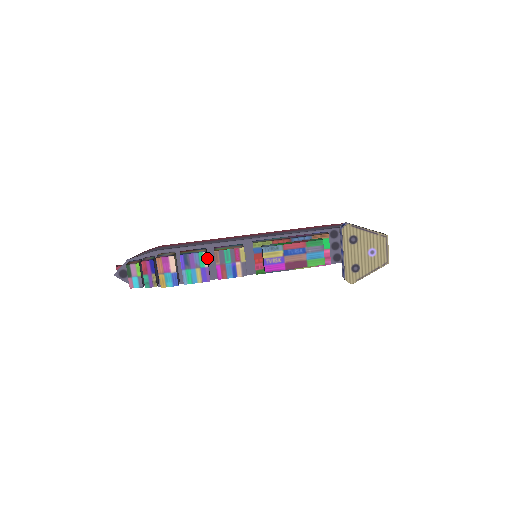
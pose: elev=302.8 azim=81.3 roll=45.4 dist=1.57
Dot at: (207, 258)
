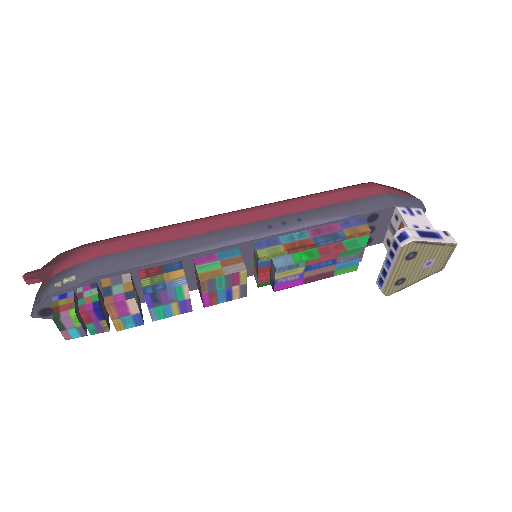
Dot at: occluded
